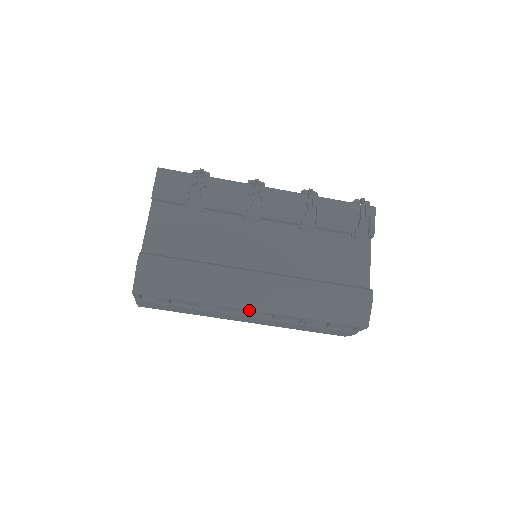
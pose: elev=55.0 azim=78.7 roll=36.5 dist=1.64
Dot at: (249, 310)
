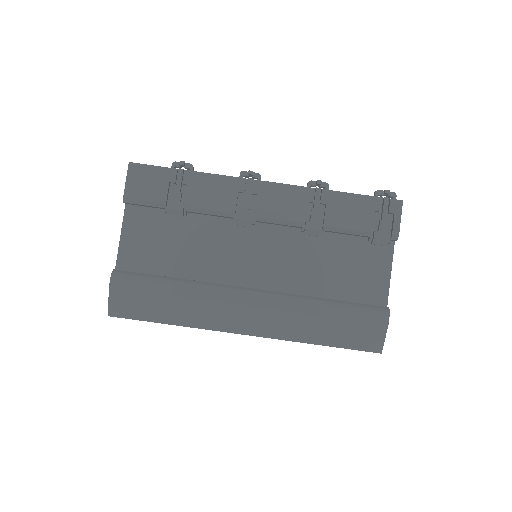
Dot at: occluded
